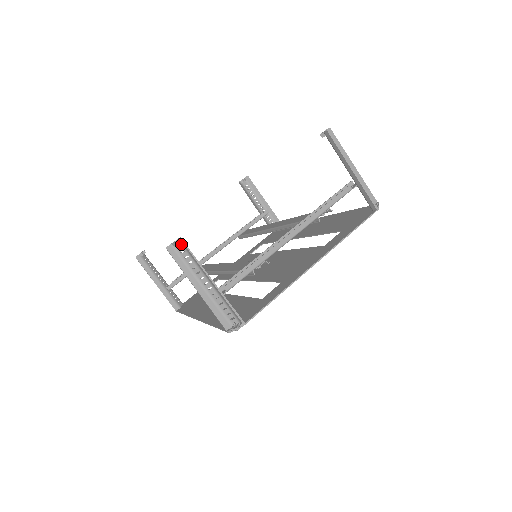
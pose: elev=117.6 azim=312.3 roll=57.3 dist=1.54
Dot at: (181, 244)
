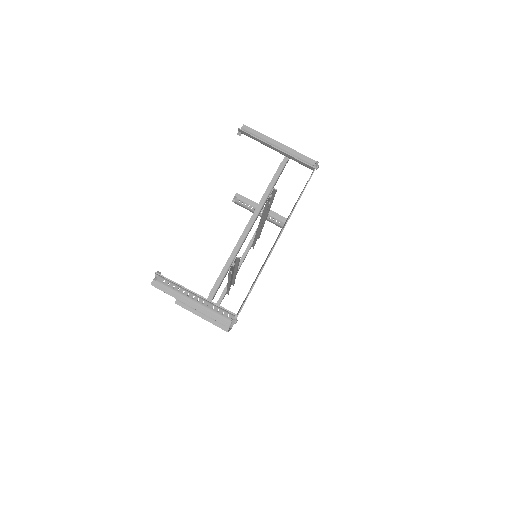
Dot at: (159, 276)
